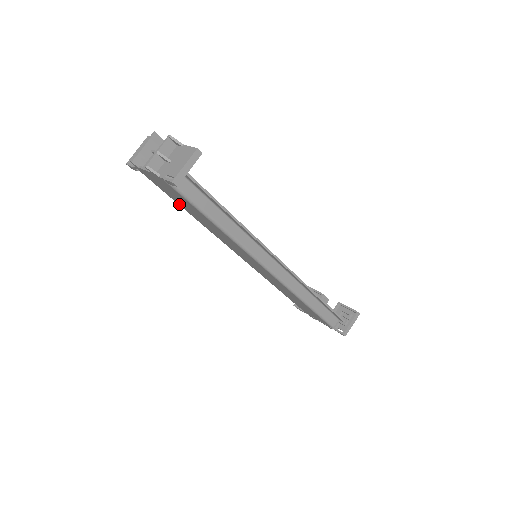
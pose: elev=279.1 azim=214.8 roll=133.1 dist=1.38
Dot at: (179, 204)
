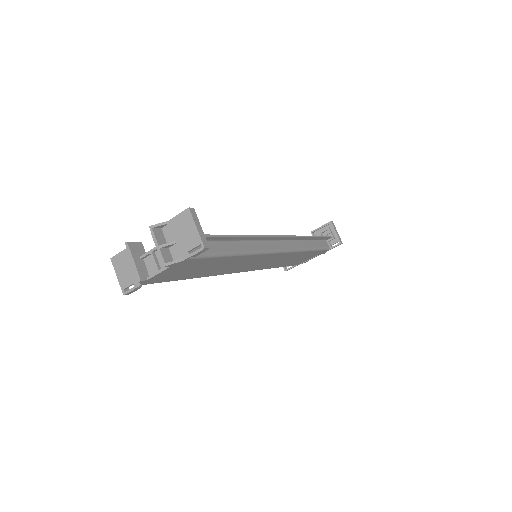
Dot at: (186, 278)
